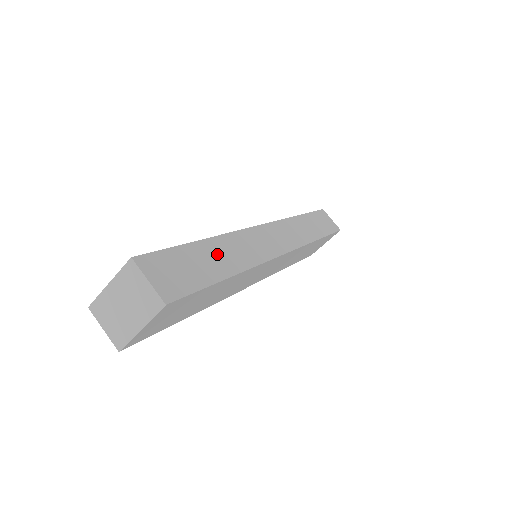
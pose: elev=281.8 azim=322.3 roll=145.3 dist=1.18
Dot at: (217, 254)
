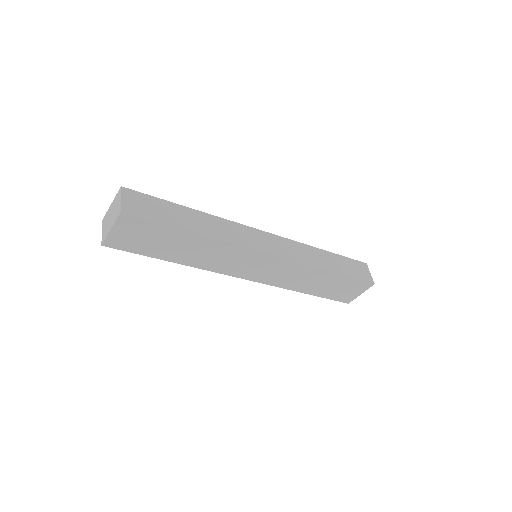
Dot at: (194, 219)
